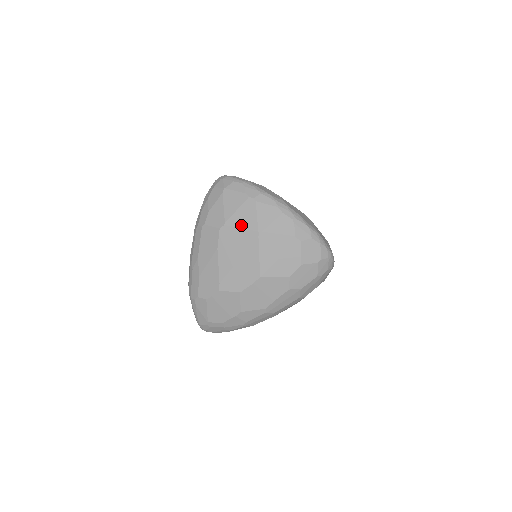
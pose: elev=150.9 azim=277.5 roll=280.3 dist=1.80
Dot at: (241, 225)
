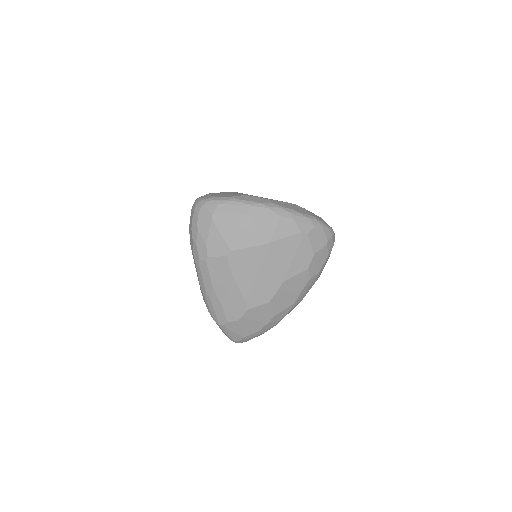
Dot at: (247, 245)
